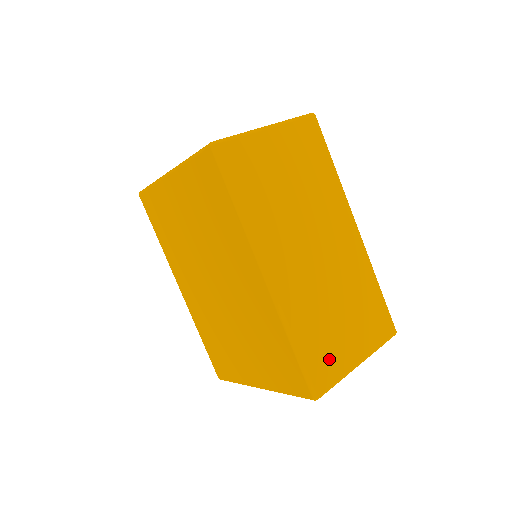
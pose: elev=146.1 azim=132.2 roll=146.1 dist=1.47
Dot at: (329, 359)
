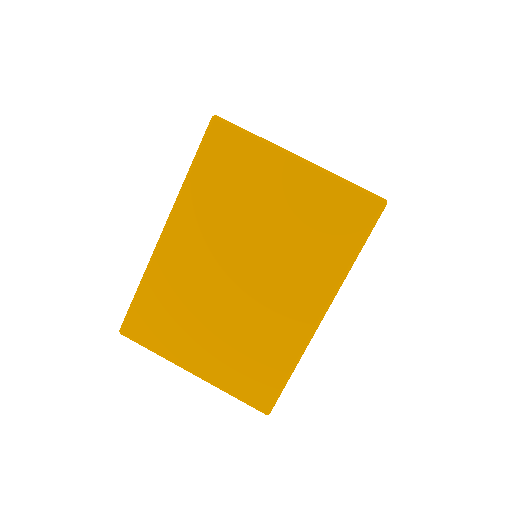
Dot at: occluded
